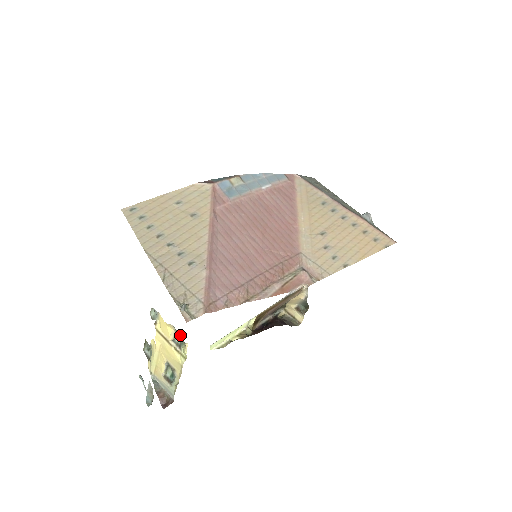
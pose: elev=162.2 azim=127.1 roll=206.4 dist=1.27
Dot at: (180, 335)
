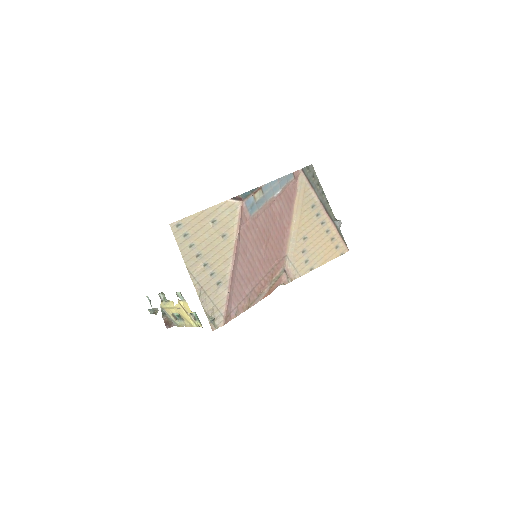
Dot at: occluded
